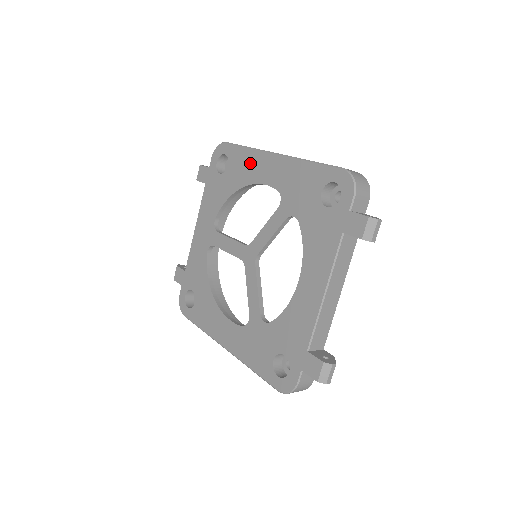
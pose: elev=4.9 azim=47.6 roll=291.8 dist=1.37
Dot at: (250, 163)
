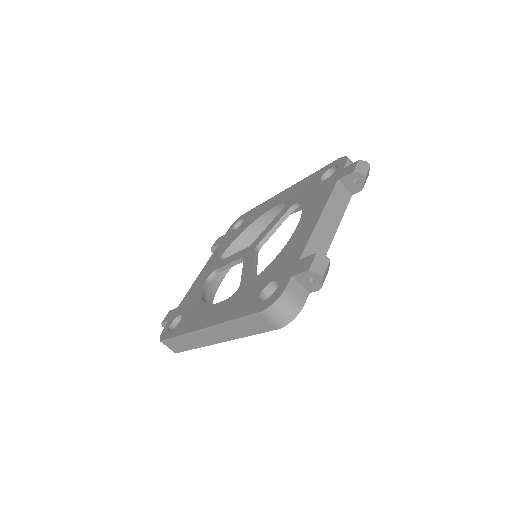
Dot at: (263, 207)
